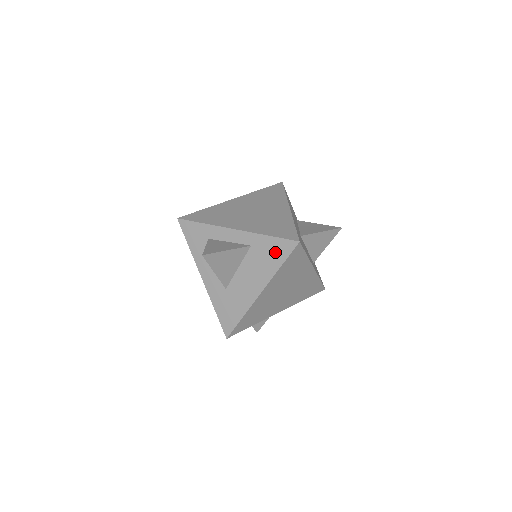
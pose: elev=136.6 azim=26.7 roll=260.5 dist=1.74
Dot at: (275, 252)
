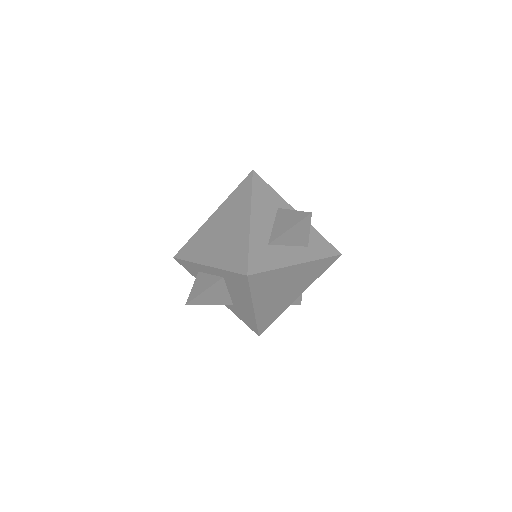
Dot at: (239, 282)
